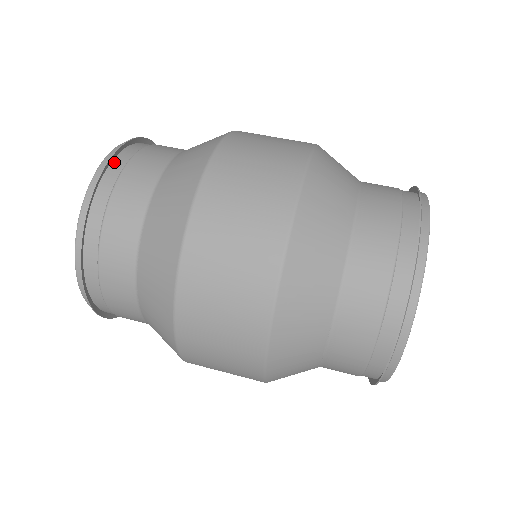
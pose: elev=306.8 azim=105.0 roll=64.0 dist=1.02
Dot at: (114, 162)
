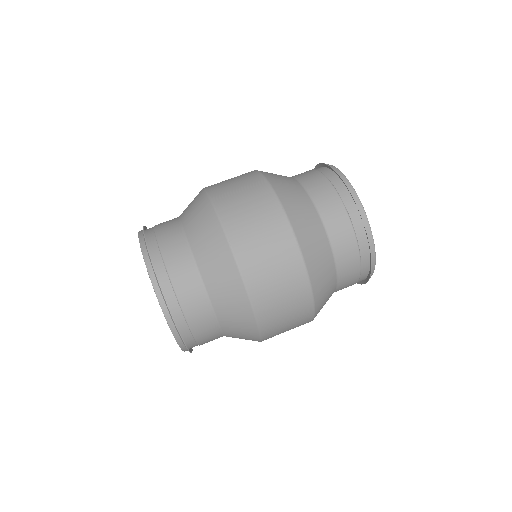
Dot at: (177, 325)
